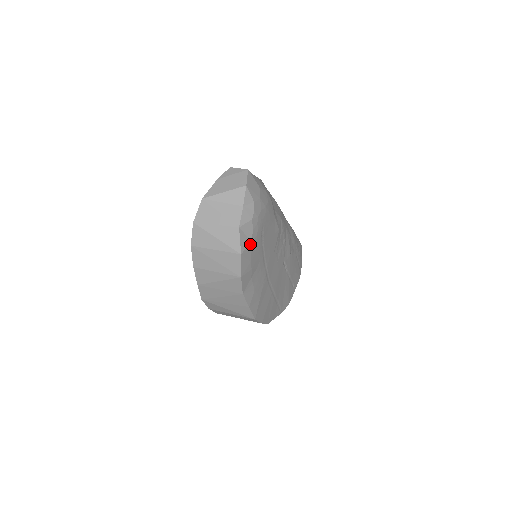
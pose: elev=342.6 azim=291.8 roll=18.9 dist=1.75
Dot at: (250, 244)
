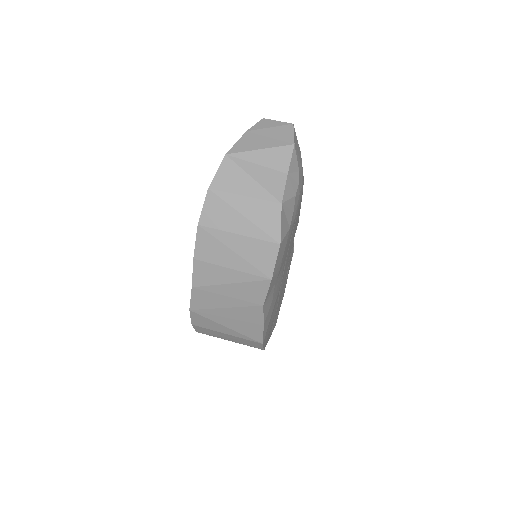
Dot at: (288, 232)
